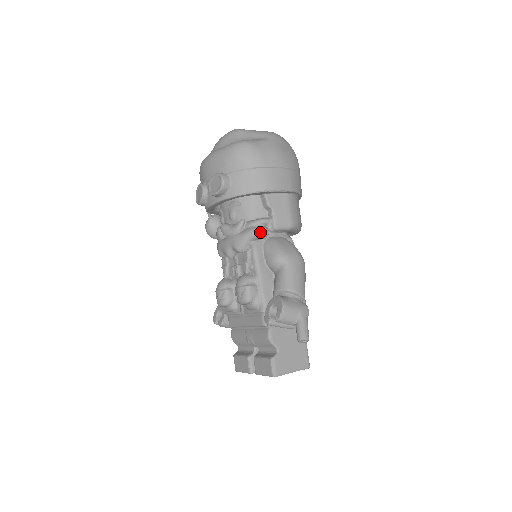
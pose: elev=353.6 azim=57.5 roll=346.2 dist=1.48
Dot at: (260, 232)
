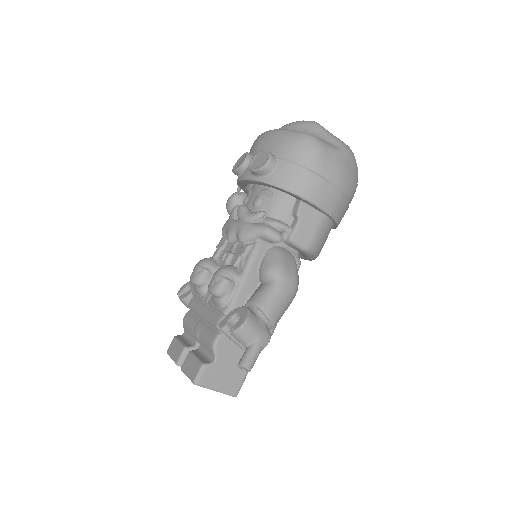
Dot at: (272, 235)
